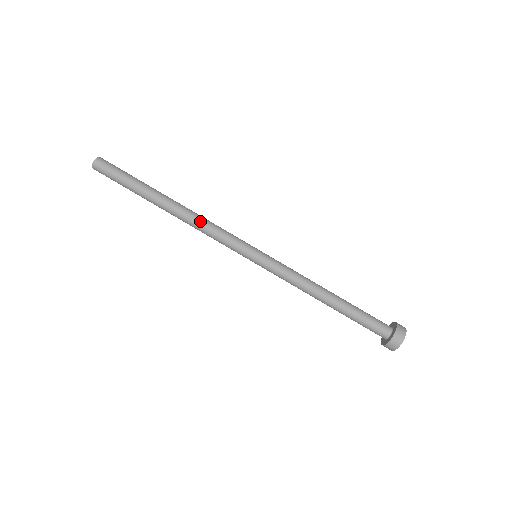
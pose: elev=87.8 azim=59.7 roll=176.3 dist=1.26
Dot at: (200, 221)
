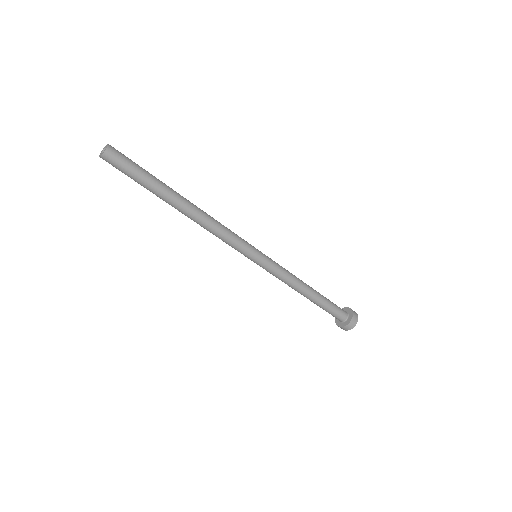
Dot at: (207, 230)
